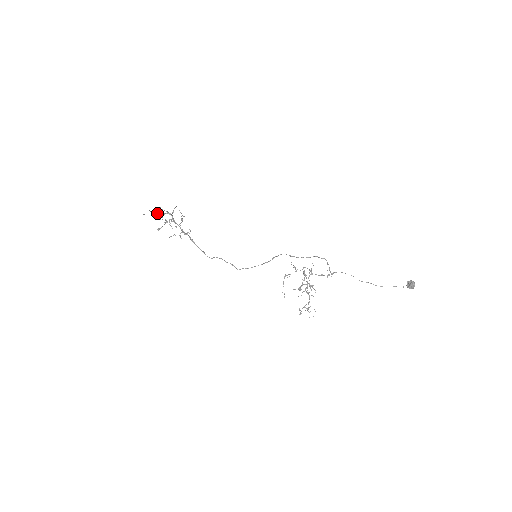
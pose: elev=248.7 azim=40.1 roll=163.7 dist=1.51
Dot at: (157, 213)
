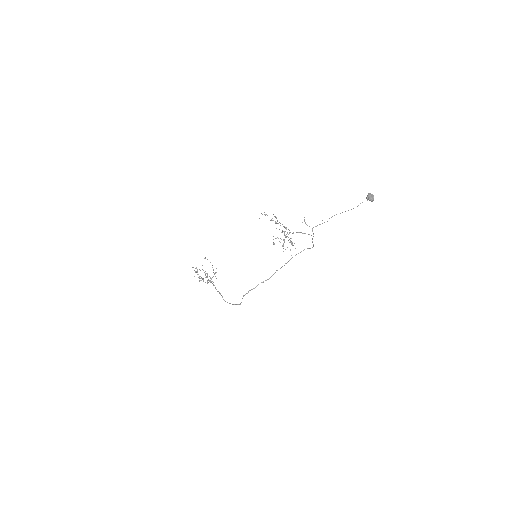
Dot at: occluded
